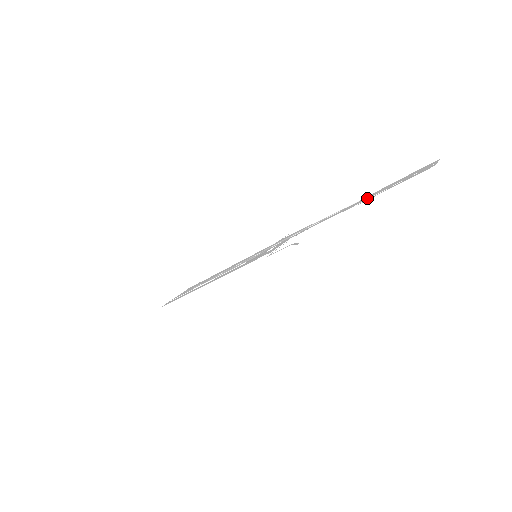
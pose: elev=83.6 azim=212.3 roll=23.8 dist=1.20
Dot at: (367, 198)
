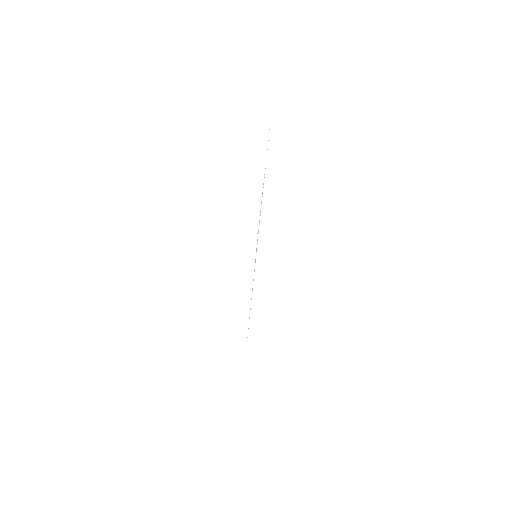
Dot at: (266, 156)
